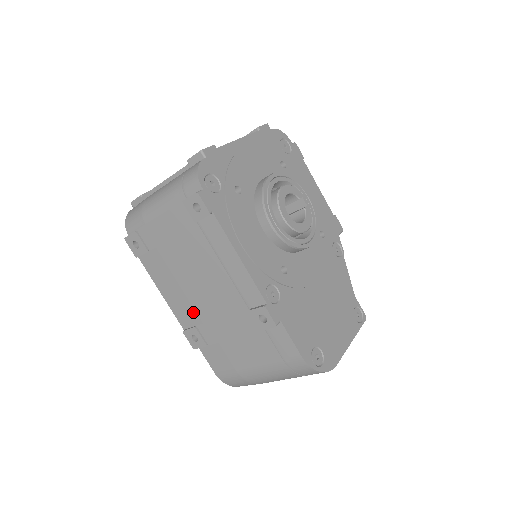
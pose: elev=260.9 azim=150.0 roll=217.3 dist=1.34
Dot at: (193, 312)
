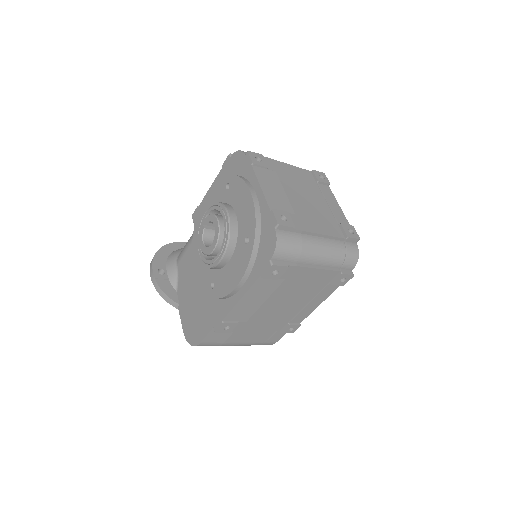
Dot at: (250, 315)
